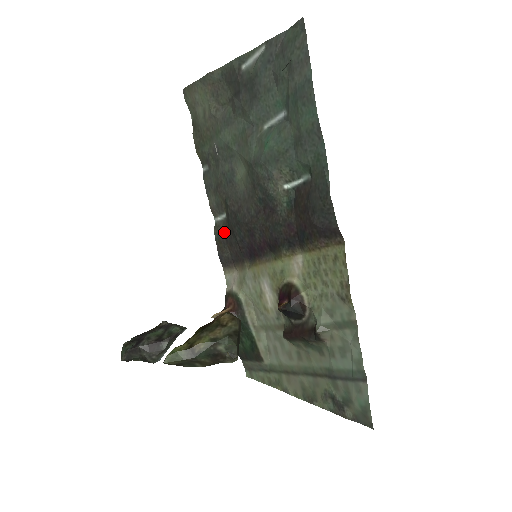
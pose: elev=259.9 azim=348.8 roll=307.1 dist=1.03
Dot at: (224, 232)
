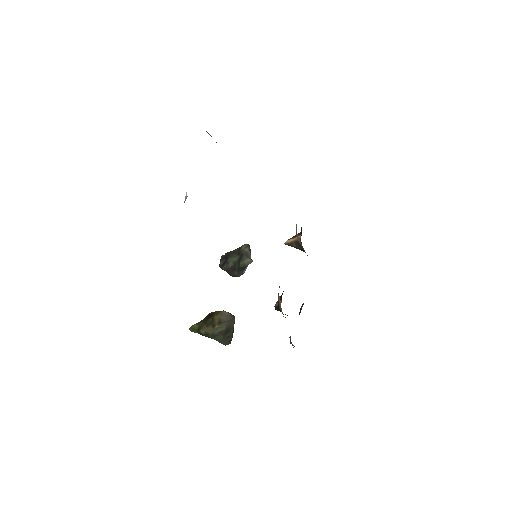
Dot at: occluded
